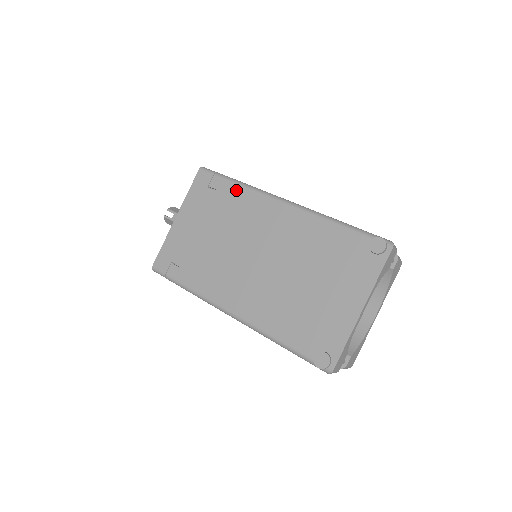
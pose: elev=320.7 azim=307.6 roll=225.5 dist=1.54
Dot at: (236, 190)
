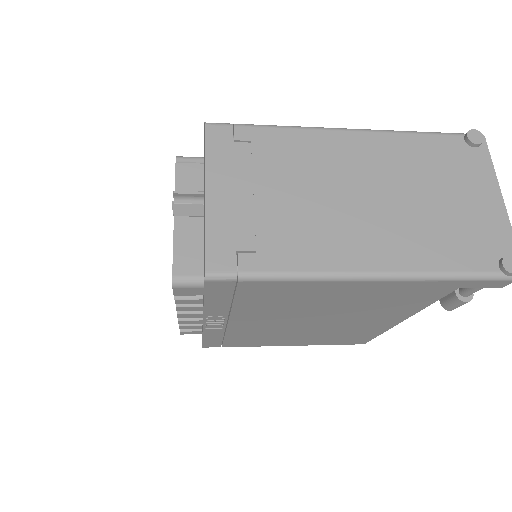
Dot at: (279, 134)
